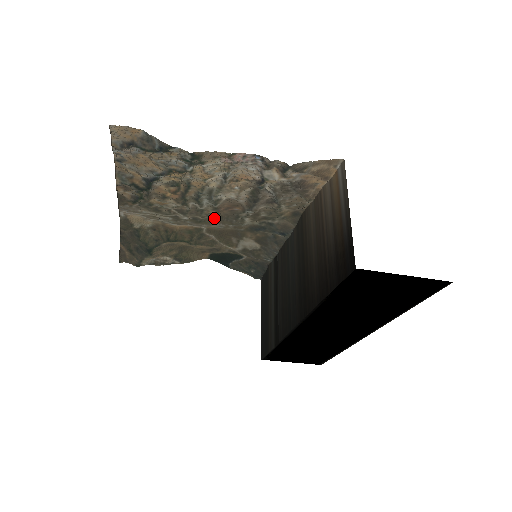
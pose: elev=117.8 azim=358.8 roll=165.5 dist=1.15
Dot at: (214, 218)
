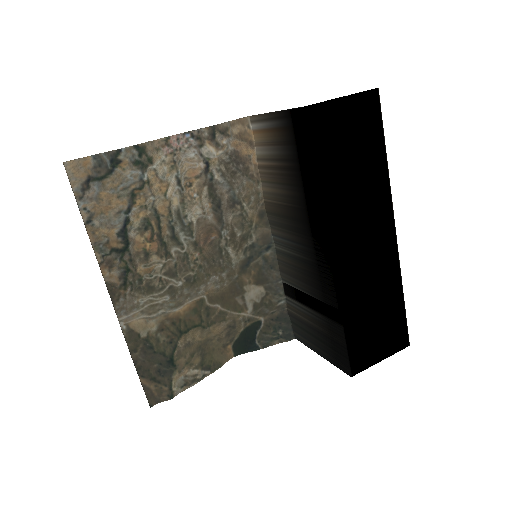
Dot at: (203, 266)
